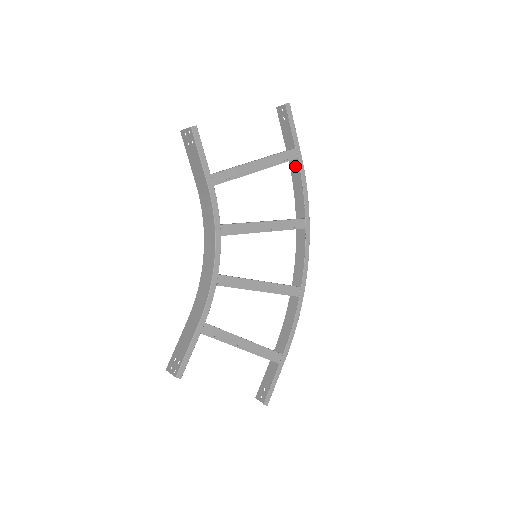
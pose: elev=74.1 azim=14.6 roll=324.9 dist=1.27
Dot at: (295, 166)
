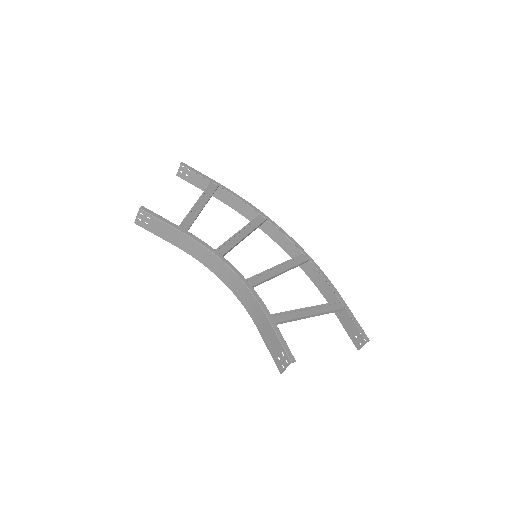
Dot at: (222, 195)
